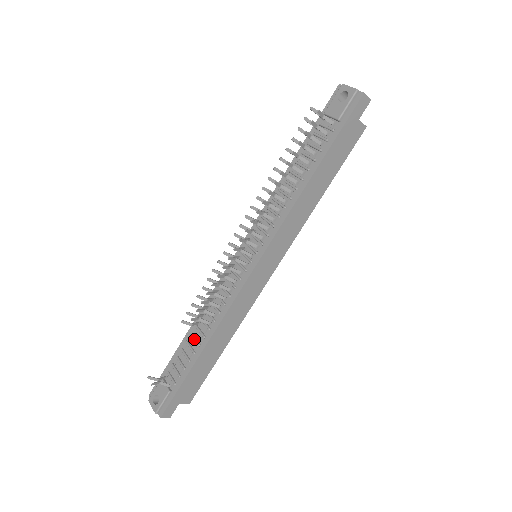
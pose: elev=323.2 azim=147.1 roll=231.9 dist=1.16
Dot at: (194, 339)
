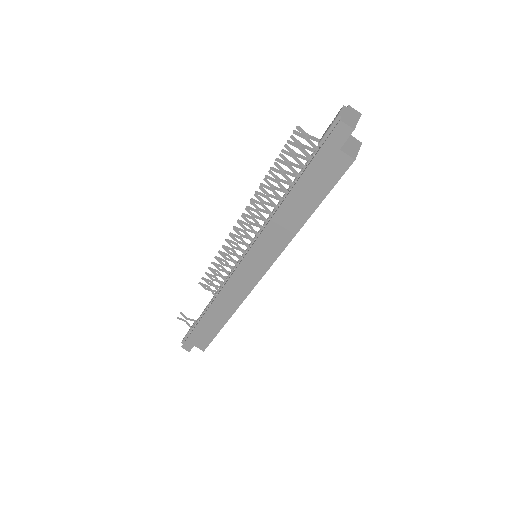
Dot at: (209, 302)
